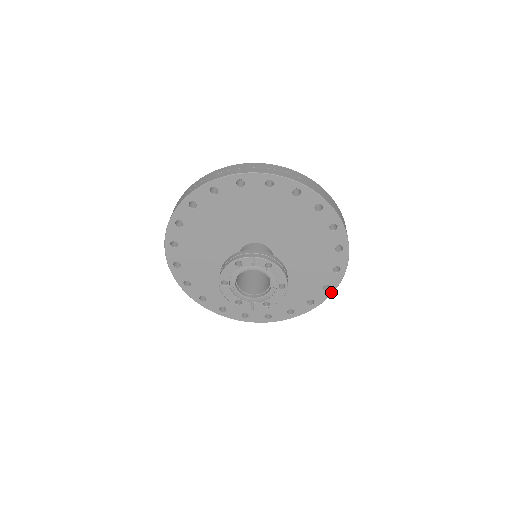
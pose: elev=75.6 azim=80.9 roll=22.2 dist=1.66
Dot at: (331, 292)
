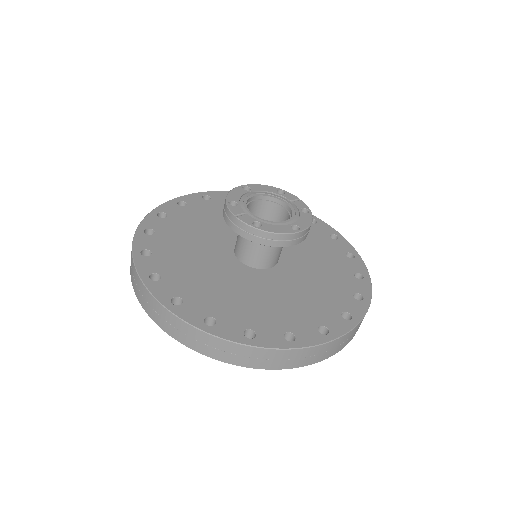
Dot at: (289, 346)
